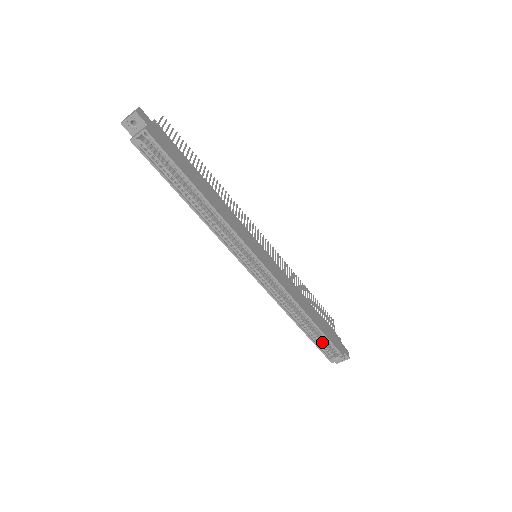
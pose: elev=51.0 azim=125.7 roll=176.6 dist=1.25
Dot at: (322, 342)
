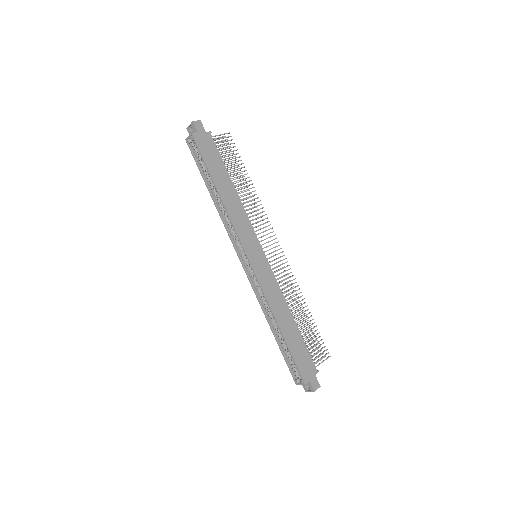
Dot at: (291, 359)
